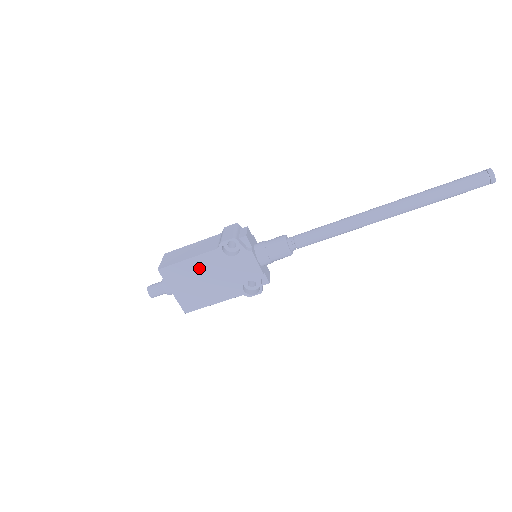
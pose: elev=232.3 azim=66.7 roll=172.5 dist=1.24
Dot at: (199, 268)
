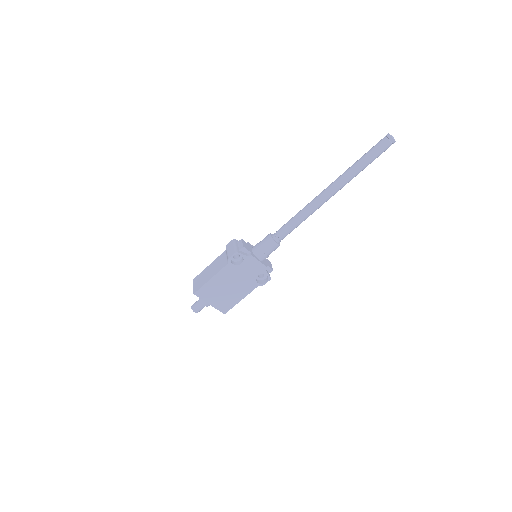
Dot at: (221, 281)
